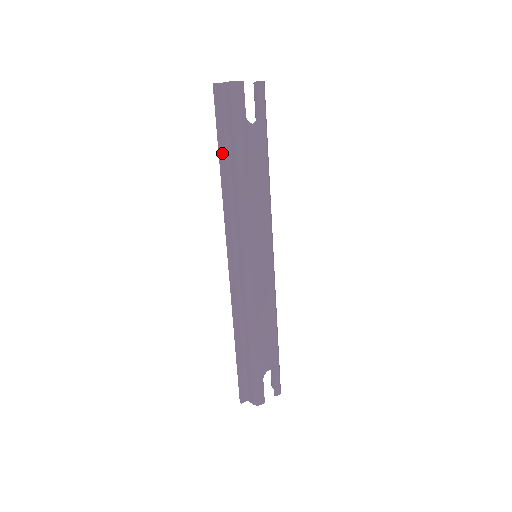
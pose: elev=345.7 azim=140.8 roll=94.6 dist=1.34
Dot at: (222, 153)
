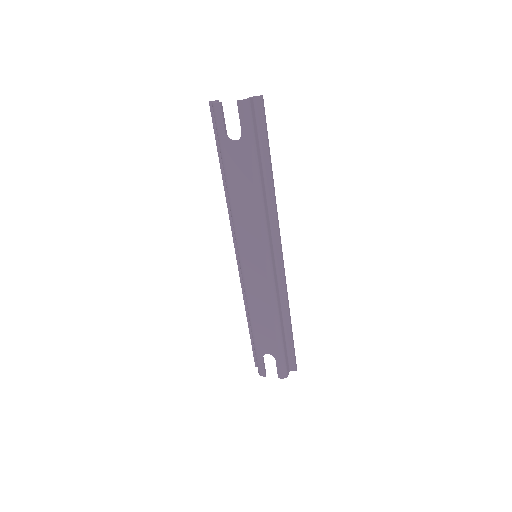
Dot at: (221, 162)
